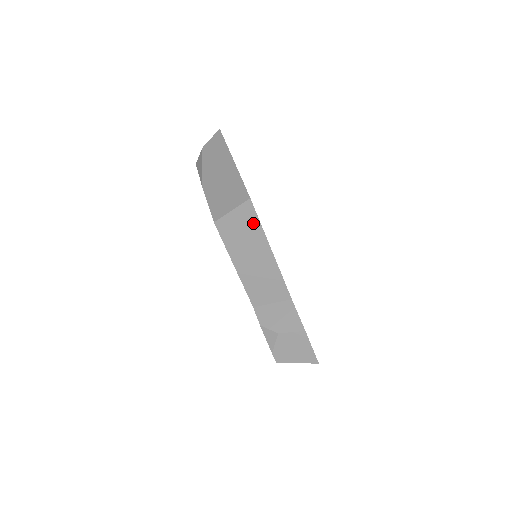
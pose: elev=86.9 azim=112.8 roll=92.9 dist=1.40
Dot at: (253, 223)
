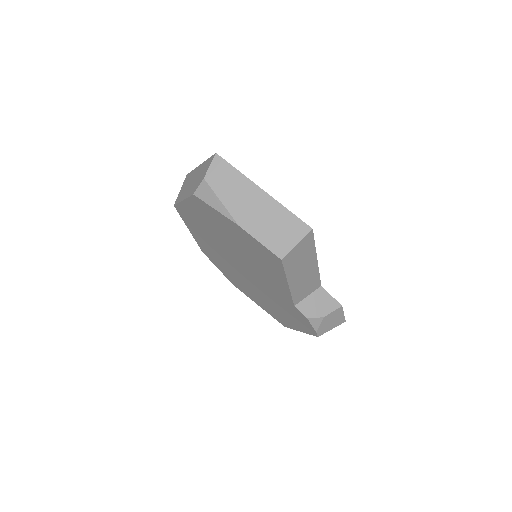
Dot at: (310, 246)
